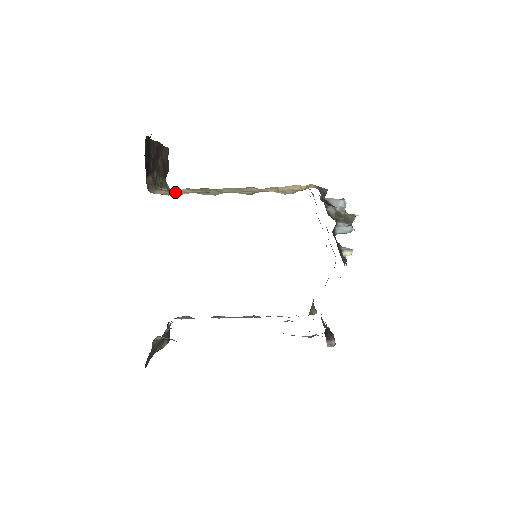
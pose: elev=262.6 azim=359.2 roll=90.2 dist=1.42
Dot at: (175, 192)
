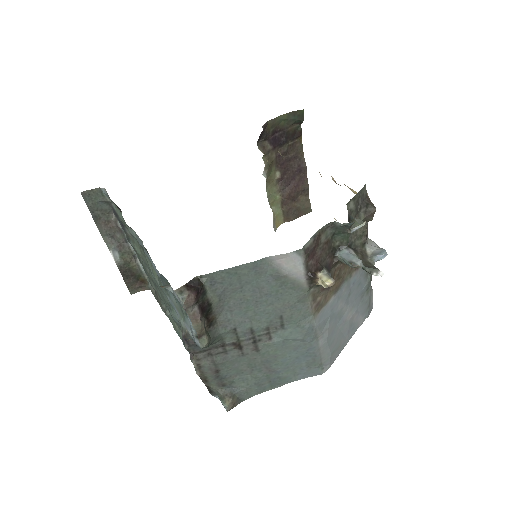
Dot at: occluded
